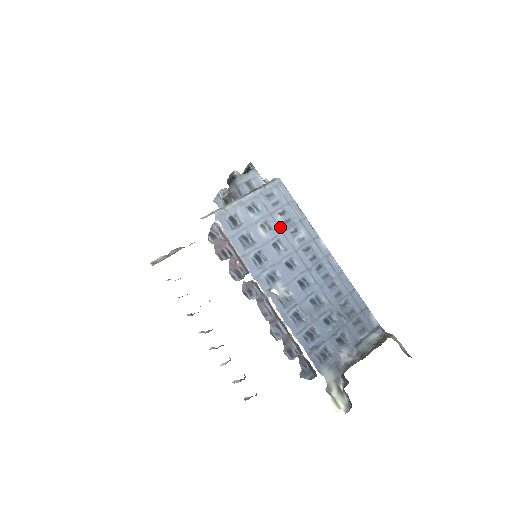
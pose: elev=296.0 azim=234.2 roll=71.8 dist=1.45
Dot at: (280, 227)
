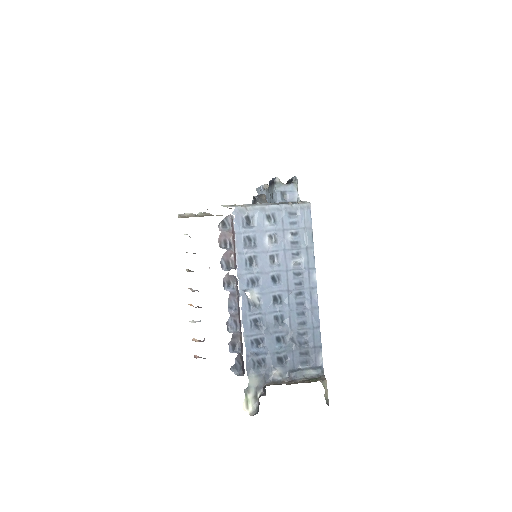
Dot at: (285, 244)
